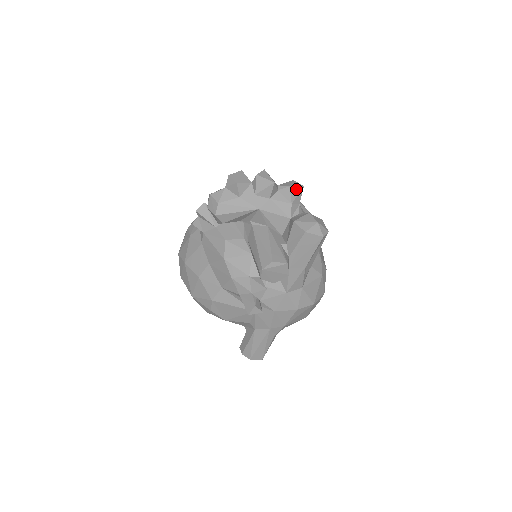
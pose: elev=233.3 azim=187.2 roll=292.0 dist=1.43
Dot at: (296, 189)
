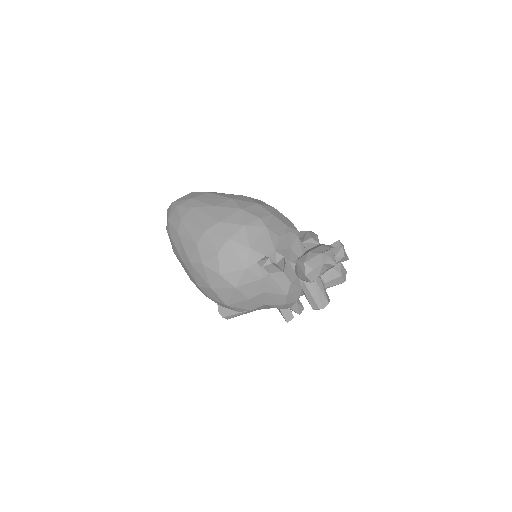
Dot at: occluded
